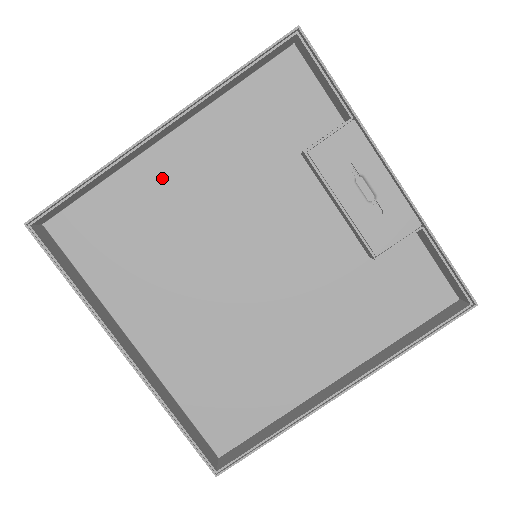
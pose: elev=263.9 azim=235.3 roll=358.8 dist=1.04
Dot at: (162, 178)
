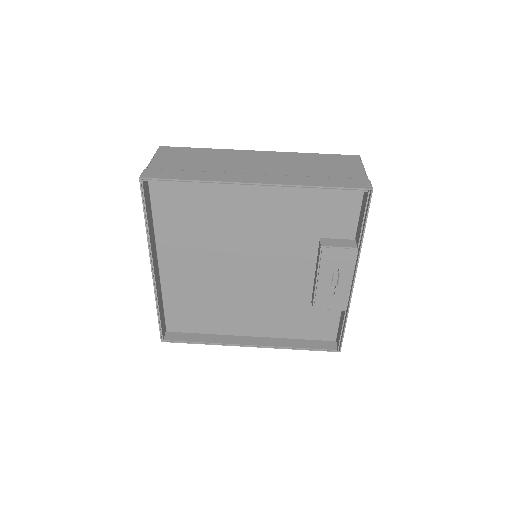
Dot at: (236, 200)
